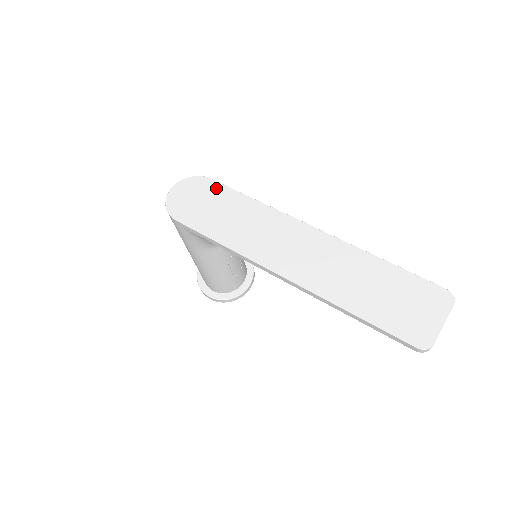
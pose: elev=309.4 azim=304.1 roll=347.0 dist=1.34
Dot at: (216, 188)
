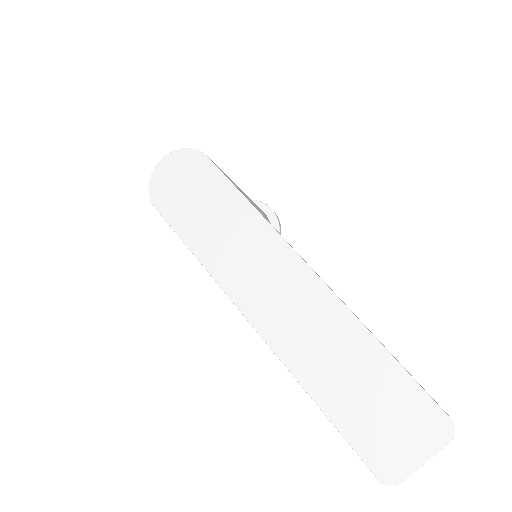
Dot at: (210, 174)
